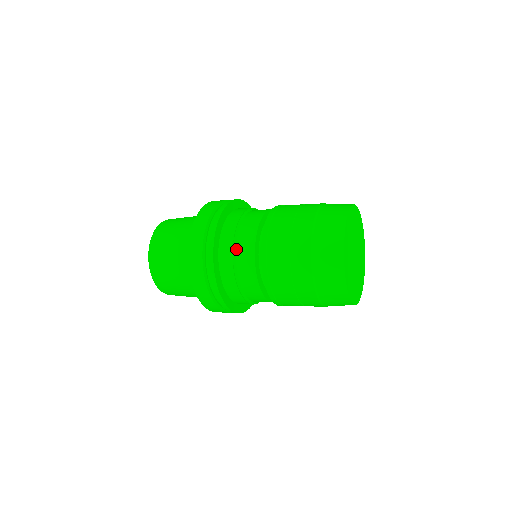
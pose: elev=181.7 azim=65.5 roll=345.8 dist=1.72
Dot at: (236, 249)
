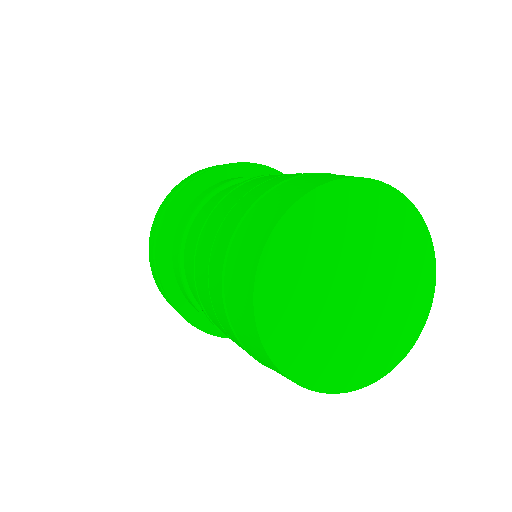
Dot at: (191, 224)
